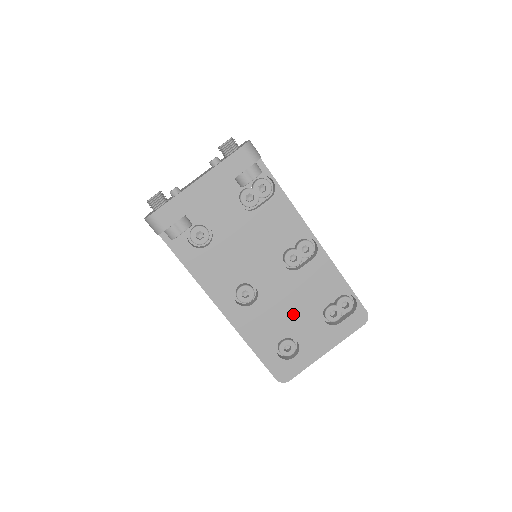
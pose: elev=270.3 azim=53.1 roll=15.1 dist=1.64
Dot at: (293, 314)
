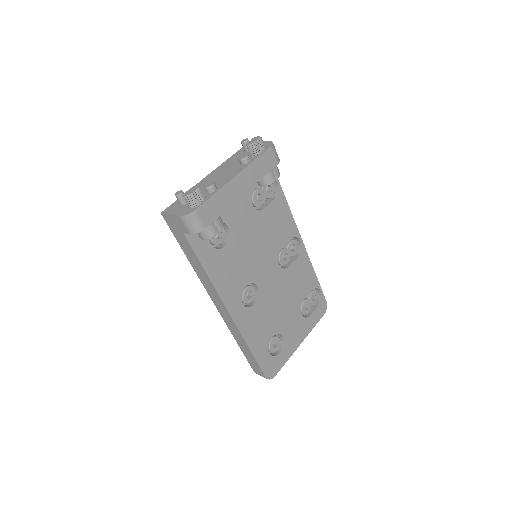
Dot at: (282, 311)
